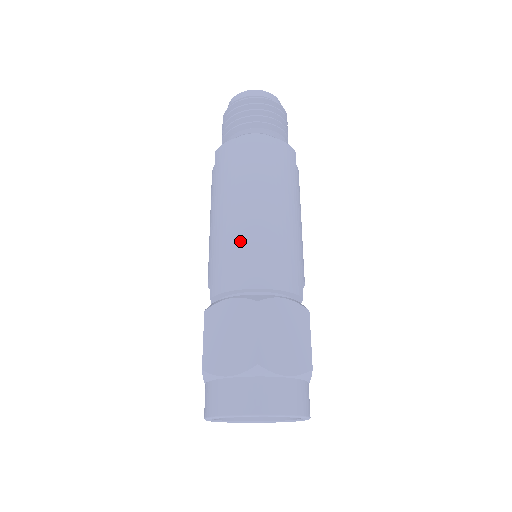
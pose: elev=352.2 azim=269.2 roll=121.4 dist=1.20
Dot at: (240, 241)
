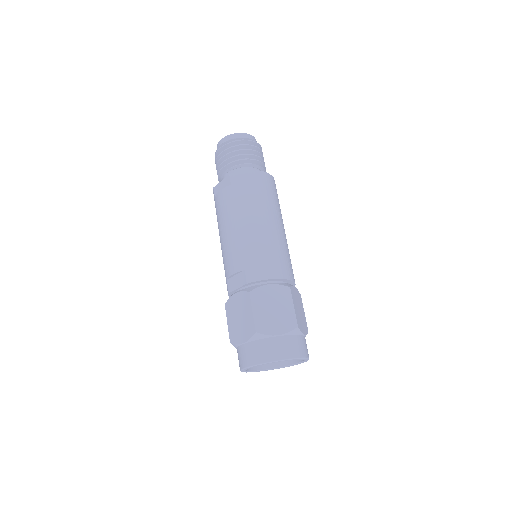
Dot at: (269, 246)
